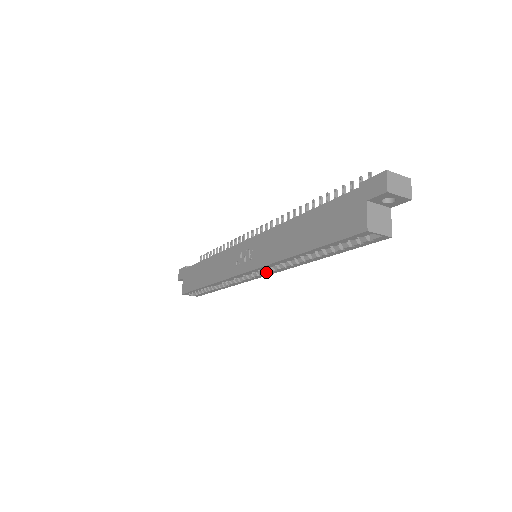
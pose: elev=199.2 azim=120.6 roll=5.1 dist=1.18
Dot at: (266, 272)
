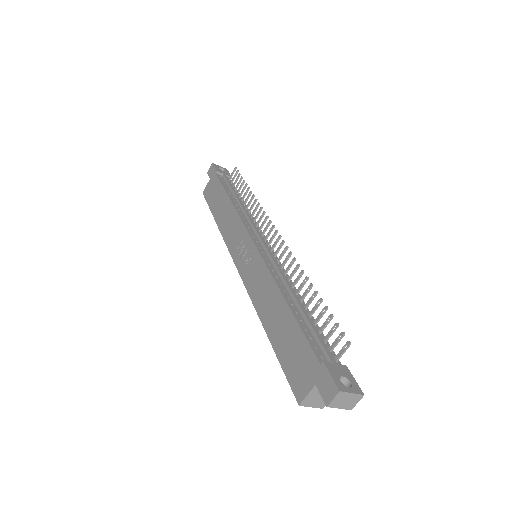
Dot at: occluded
